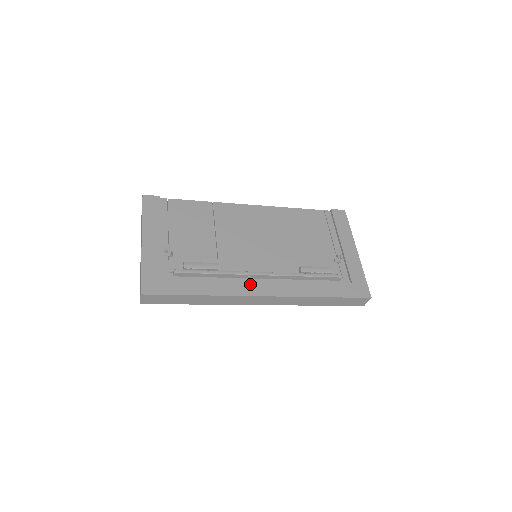
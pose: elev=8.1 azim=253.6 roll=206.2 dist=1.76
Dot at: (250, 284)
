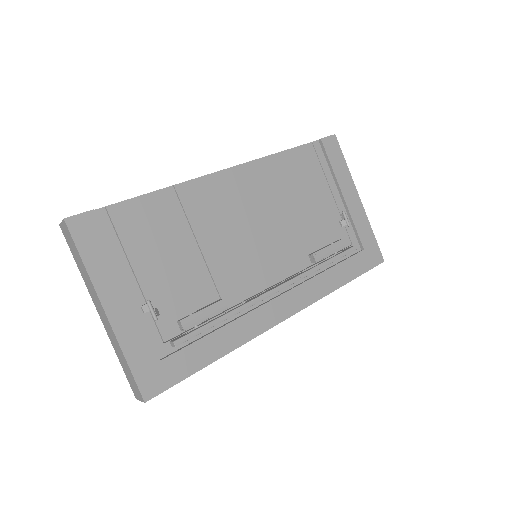
Dot at: (267, 310)
